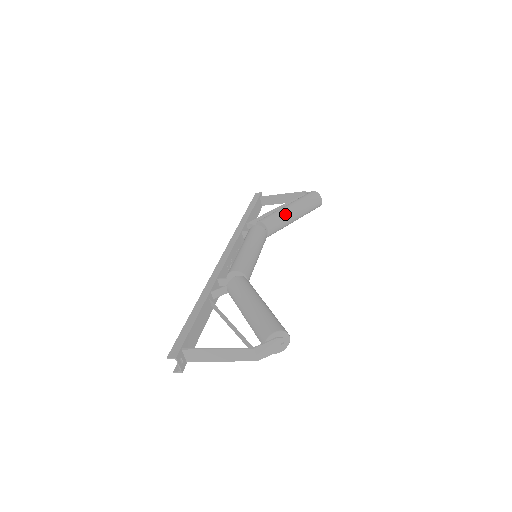
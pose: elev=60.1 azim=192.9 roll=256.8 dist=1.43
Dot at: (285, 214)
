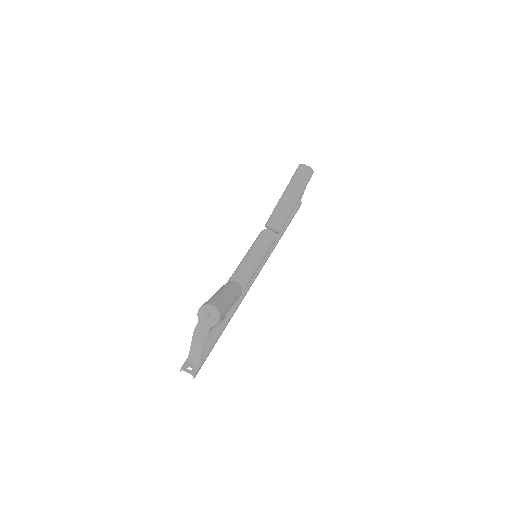
Dot at: (279, 205)
